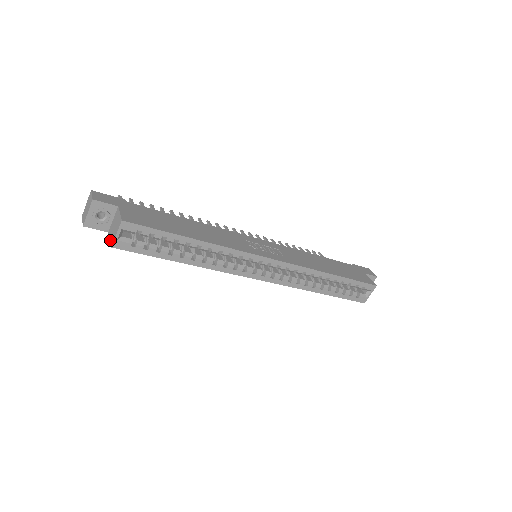
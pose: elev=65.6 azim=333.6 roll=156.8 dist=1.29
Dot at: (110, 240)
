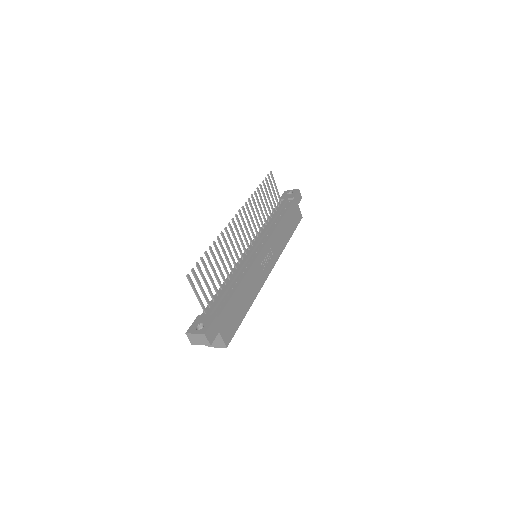
Dot at: occluded
